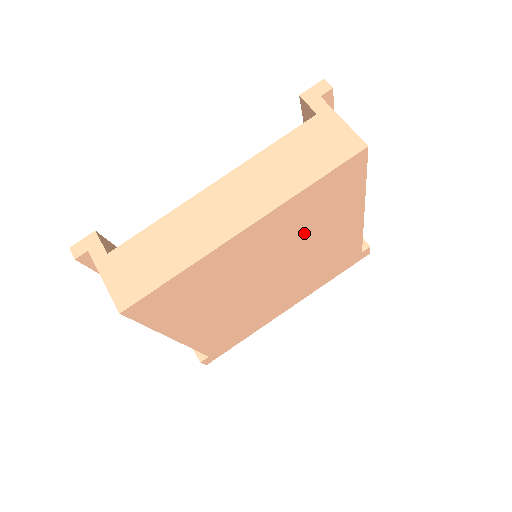
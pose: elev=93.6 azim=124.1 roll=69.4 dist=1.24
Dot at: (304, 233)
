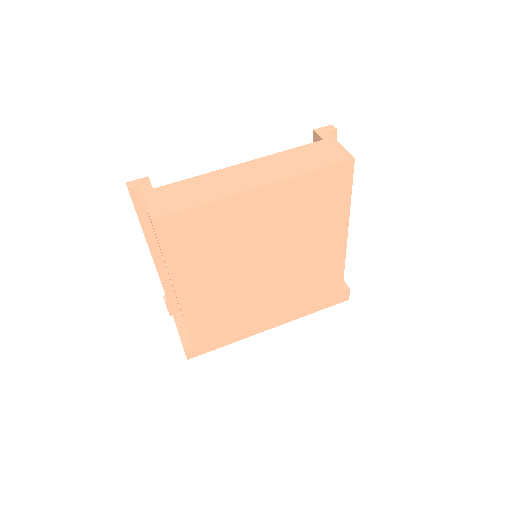
Dot at: (298, 226)
